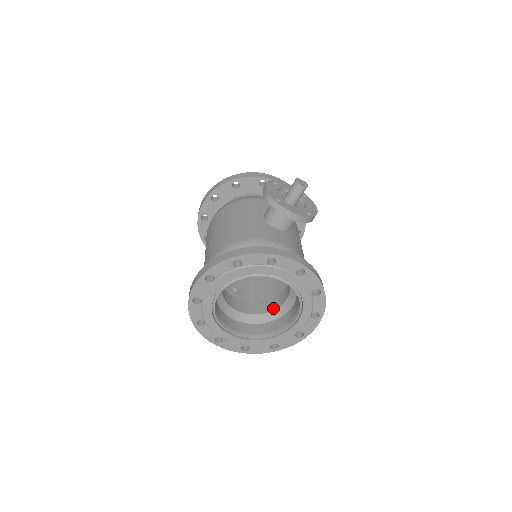
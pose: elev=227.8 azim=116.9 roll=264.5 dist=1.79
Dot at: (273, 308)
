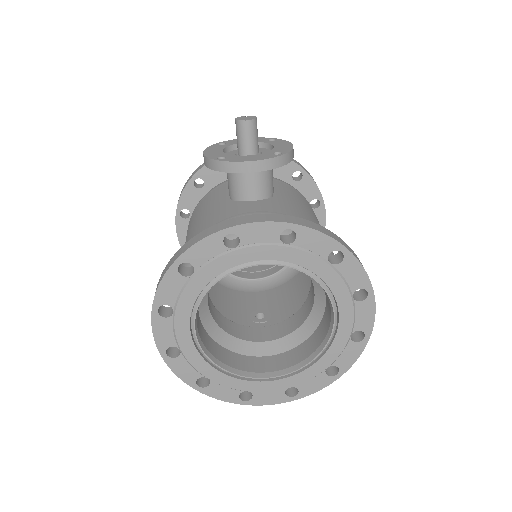
Dot at: (306, 315)
